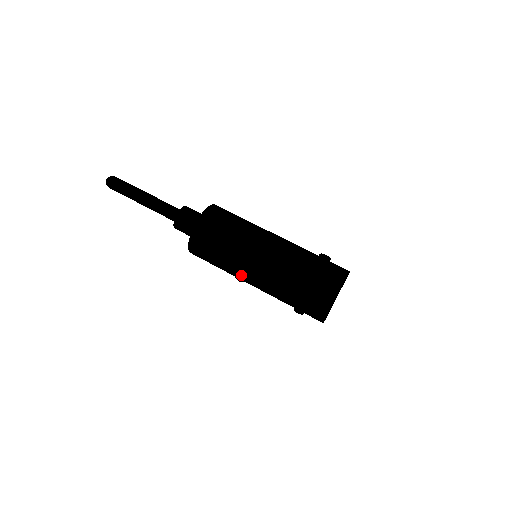
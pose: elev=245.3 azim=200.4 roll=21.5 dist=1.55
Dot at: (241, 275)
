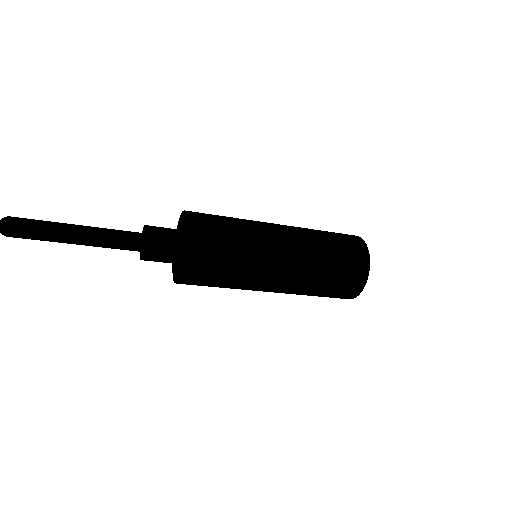
Dot at: (252, 290)
